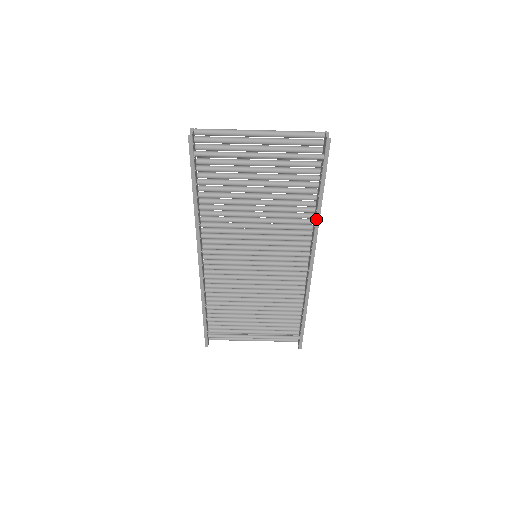
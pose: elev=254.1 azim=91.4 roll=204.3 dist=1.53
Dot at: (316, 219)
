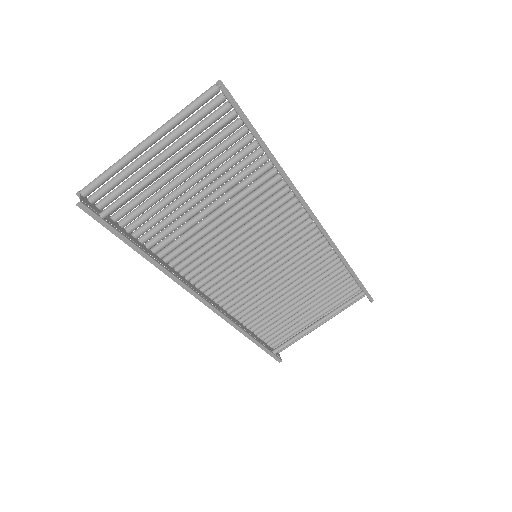
Dot at: (284, 179)
